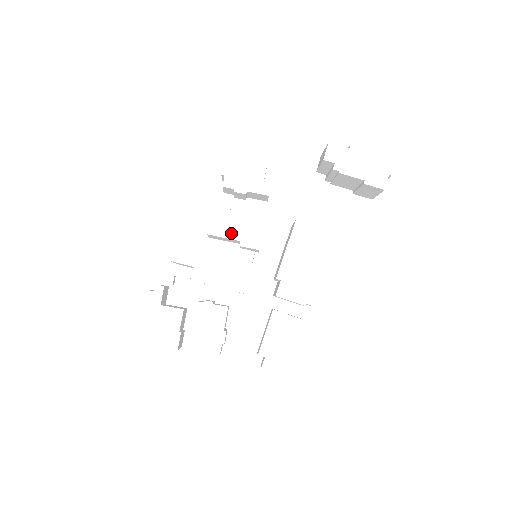
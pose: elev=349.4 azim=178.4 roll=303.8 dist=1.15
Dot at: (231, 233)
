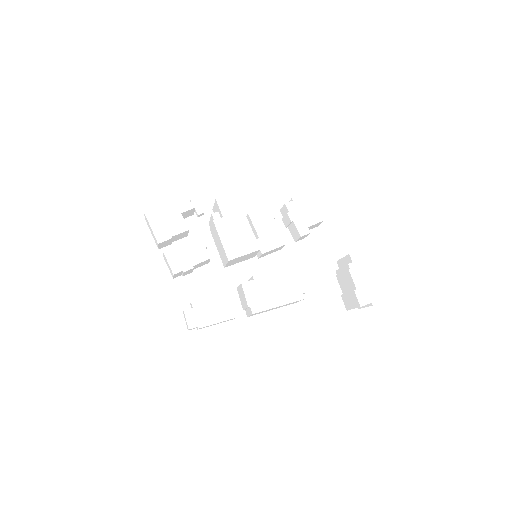
Dot at: (260, 228)
